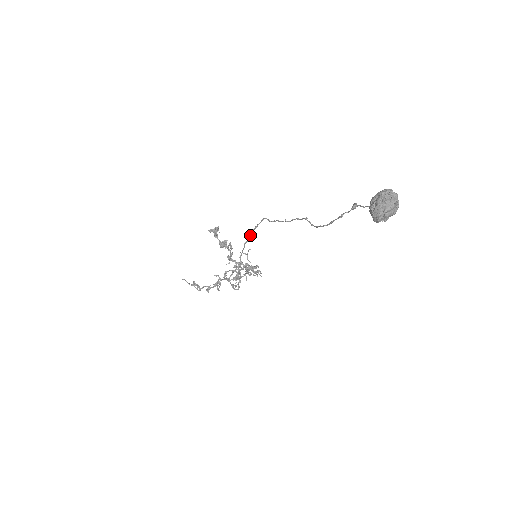
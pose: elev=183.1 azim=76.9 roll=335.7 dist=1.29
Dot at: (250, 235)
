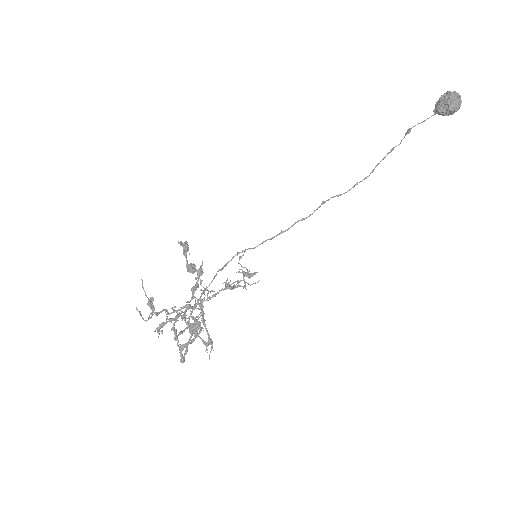
Dot at: (214, 277)
